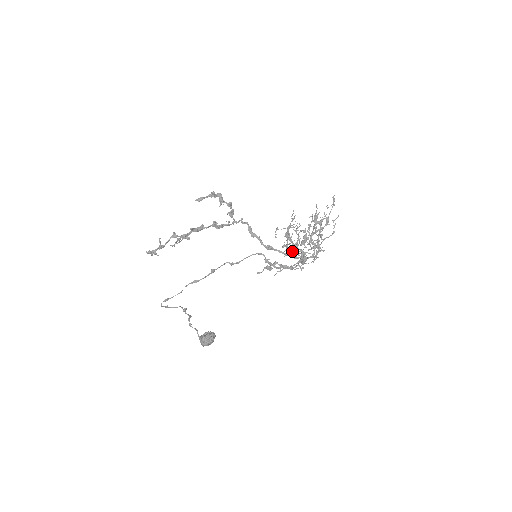
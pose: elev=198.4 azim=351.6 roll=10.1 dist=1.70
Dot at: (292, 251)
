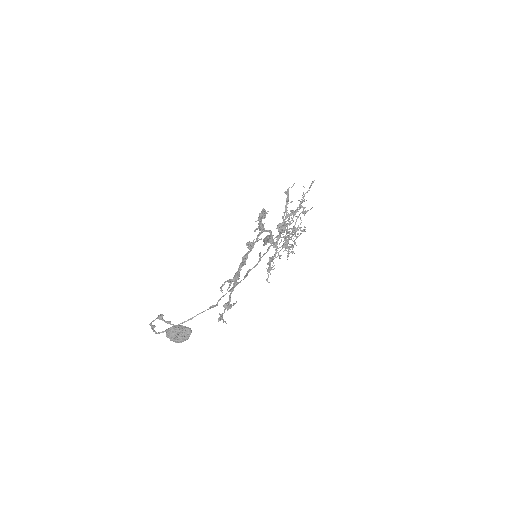
Dot at: (288, 249)
